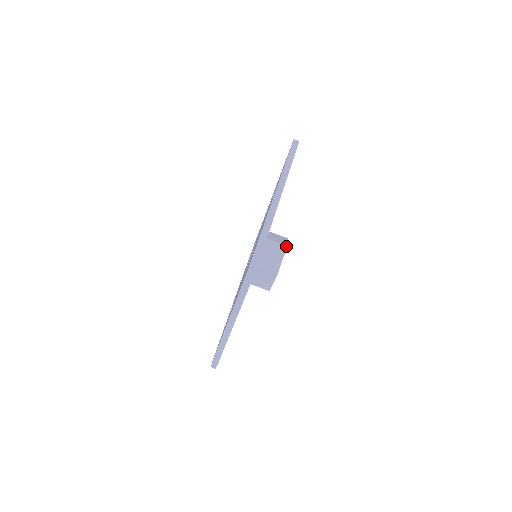
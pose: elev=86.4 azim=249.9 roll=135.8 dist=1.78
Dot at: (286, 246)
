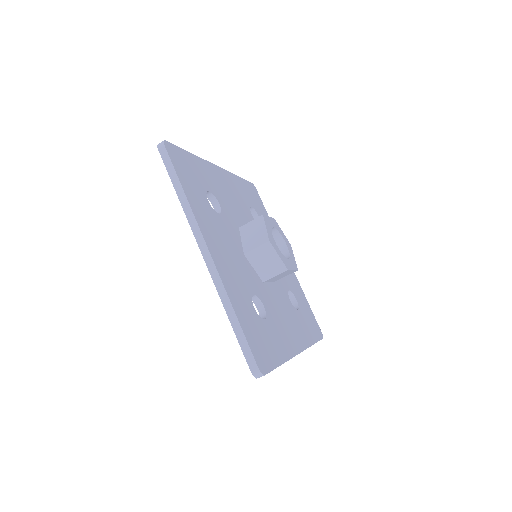
Dot at: (268, 242)
